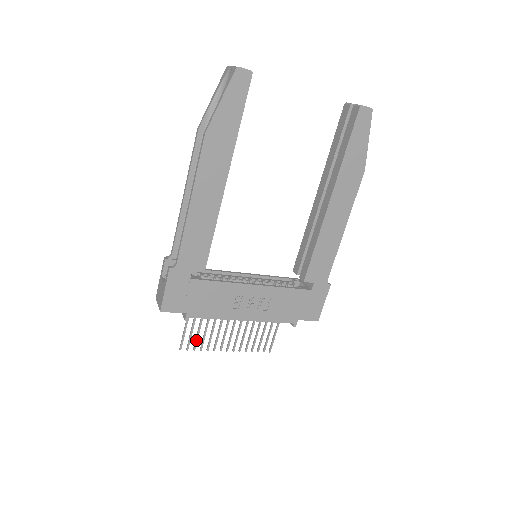
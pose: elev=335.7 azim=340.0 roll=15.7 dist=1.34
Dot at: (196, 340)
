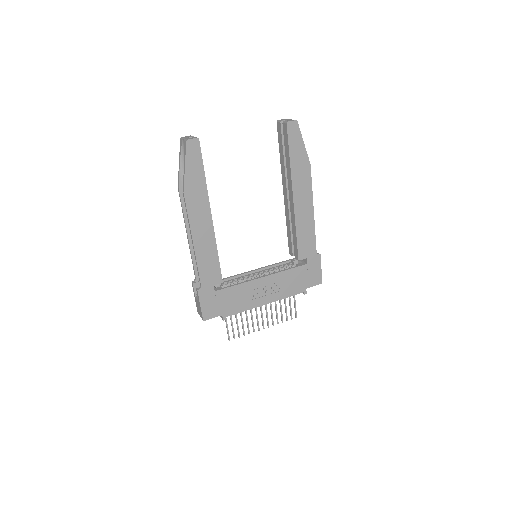
Dot at: (238, 330)
